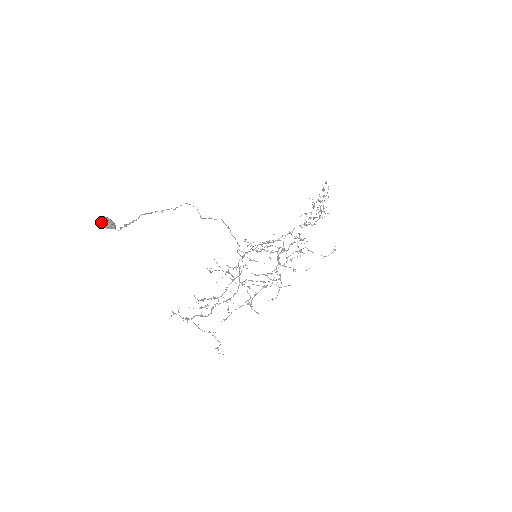
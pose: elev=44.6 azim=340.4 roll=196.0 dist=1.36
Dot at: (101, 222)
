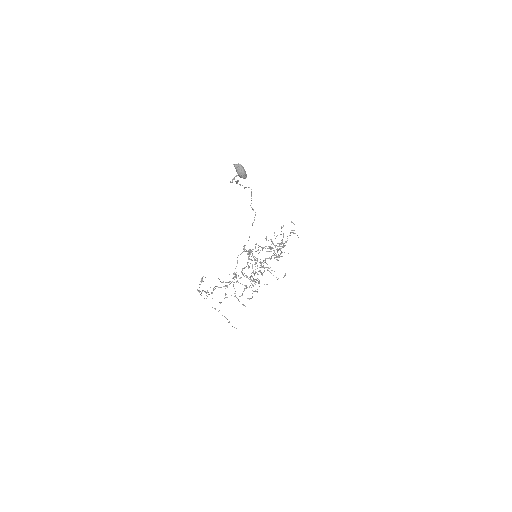
Dot at: (241, 168)
